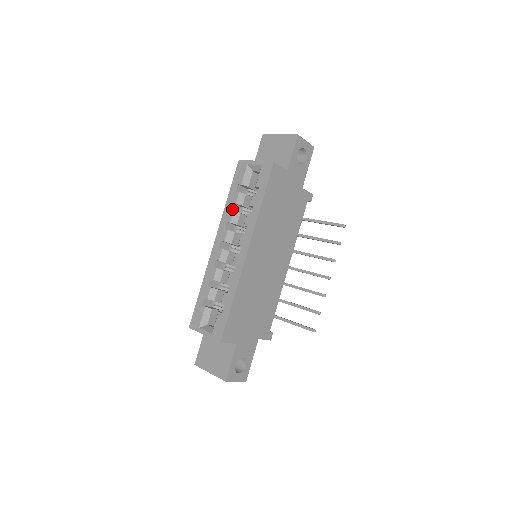
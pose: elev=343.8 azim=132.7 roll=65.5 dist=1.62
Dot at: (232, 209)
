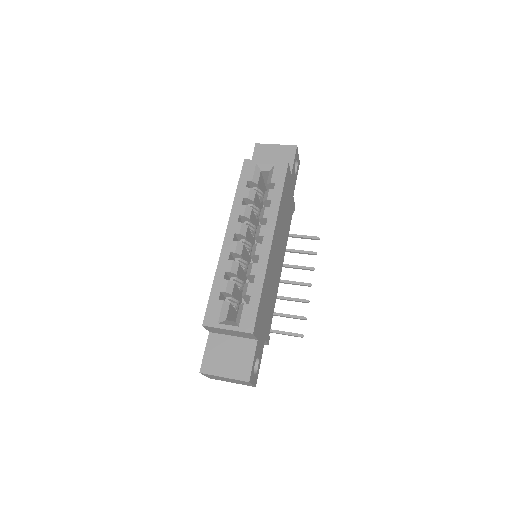
Dot at: (242, 204)
